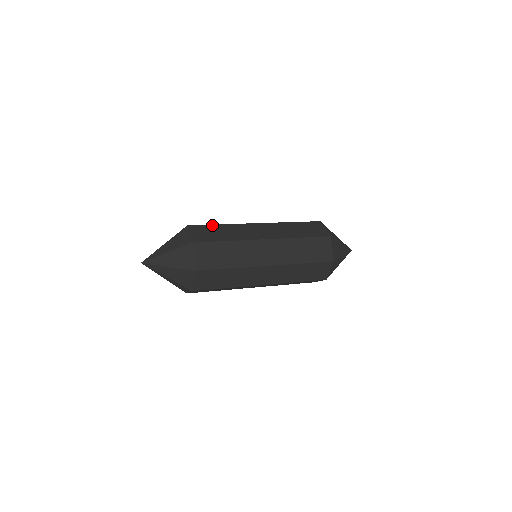
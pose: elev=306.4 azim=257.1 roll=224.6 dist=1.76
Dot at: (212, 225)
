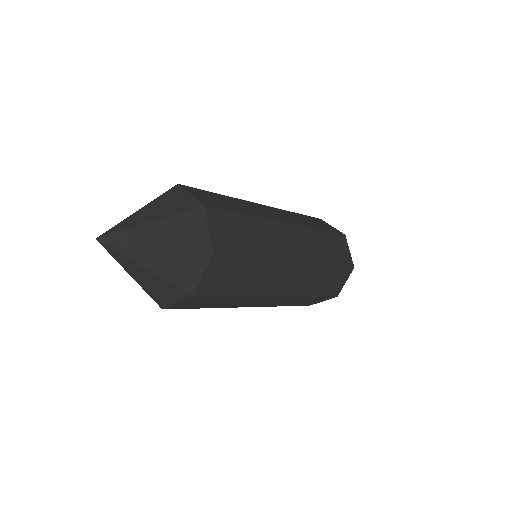
Dot at: occluded
